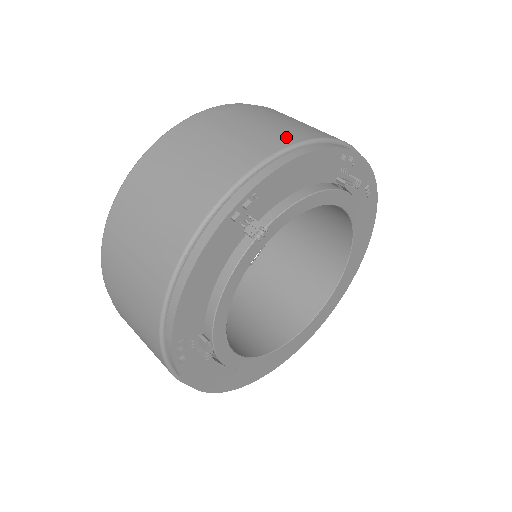
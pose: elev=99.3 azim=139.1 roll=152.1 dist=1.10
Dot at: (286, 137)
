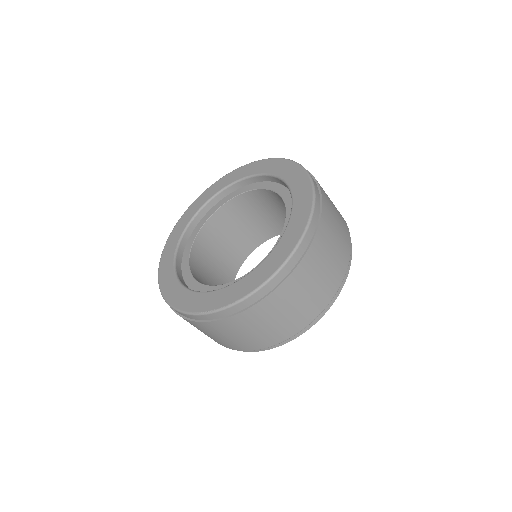
Dot at: (333, 288)
